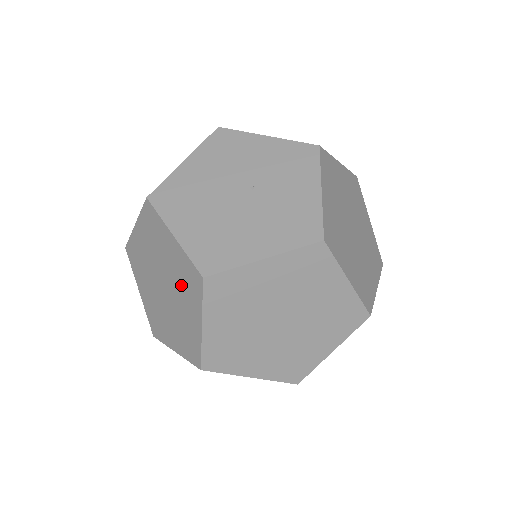
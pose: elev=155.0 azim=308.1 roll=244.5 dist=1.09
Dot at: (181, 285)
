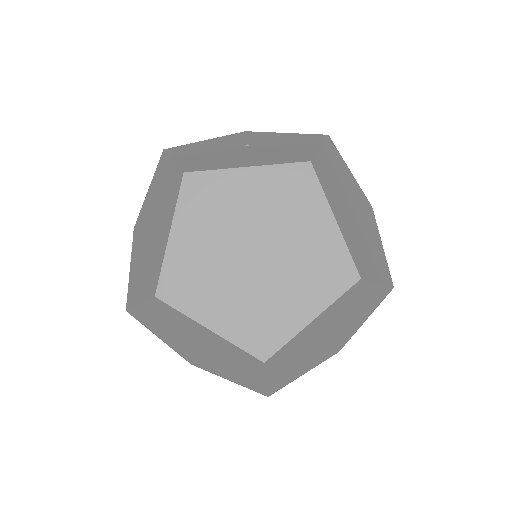
Dot at: (284, 210)
